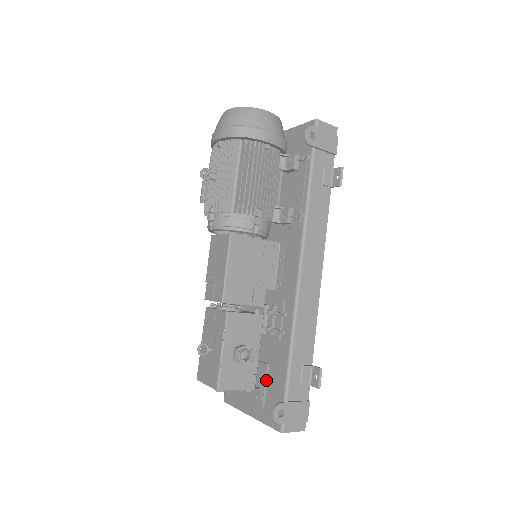
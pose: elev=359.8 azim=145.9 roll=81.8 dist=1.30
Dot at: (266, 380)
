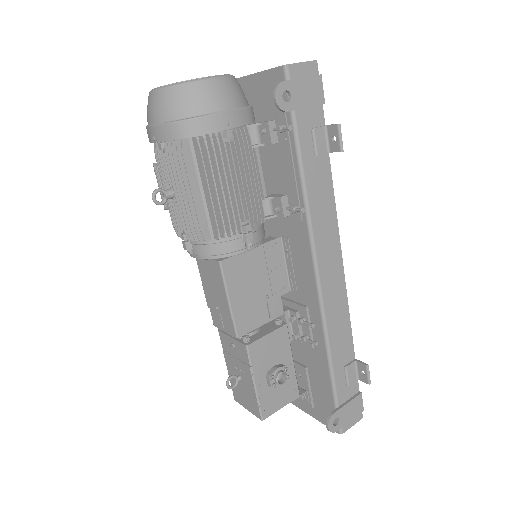
Dot at: (308, 382)
